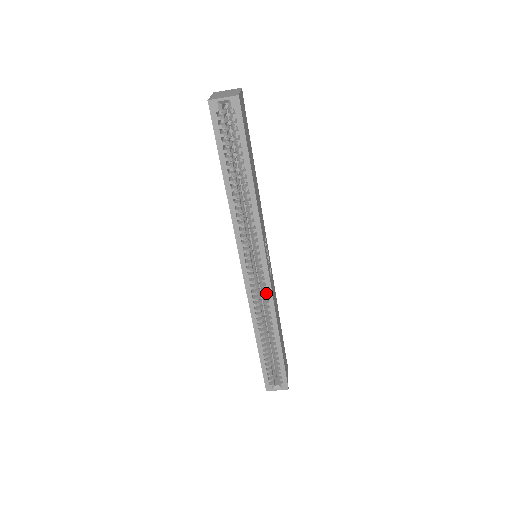
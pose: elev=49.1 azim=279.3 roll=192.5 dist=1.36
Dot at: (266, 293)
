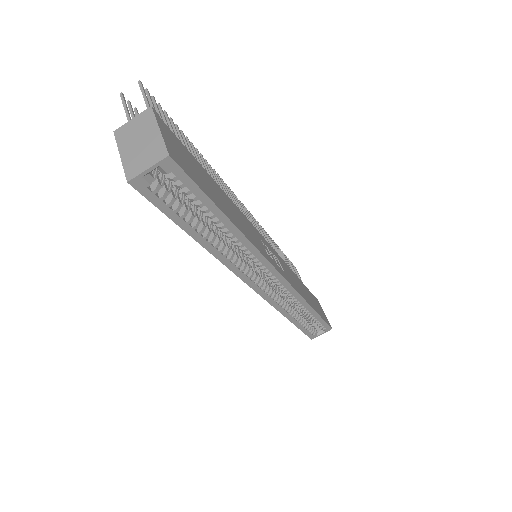
Dot at: (287, 291)
